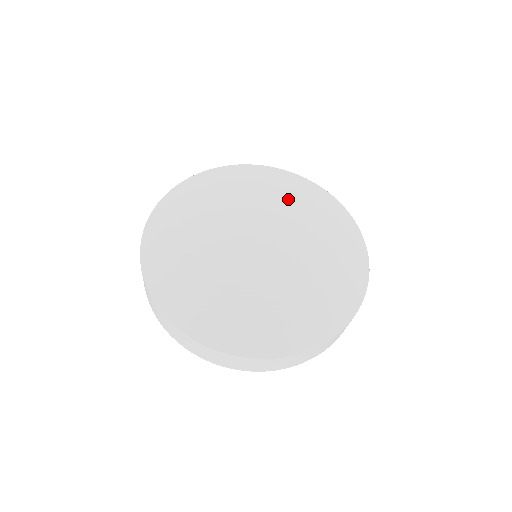
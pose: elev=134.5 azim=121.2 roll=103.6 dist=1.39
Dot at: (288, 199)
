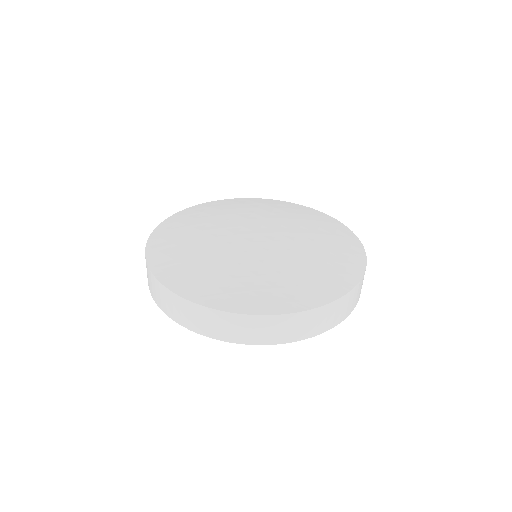
Dot at: (317, 231)
